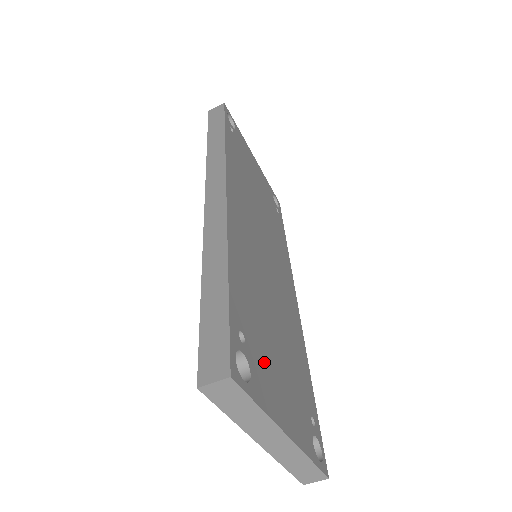
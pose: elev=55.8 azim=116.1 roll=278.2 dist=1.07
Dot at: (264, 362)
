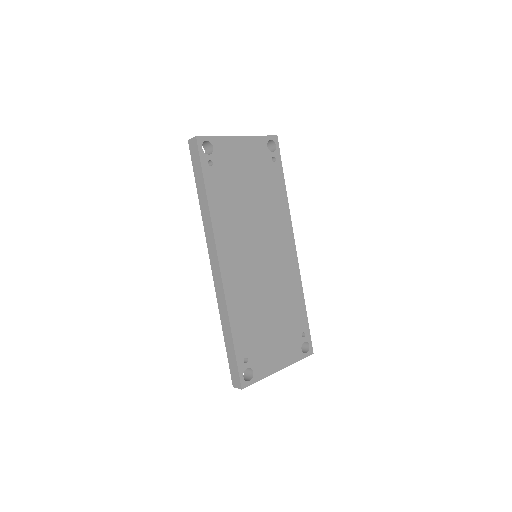
Dot at: (262, 352)
